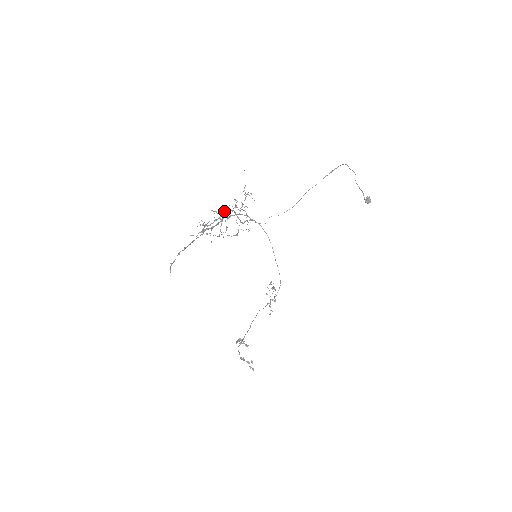
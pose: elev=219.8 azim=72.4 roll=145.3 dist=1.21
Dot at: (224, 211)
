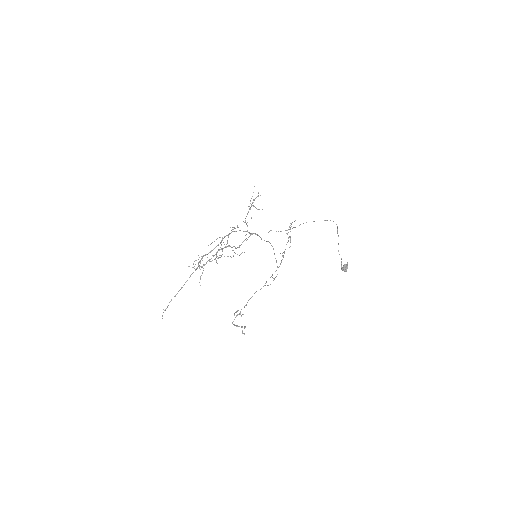
Dot at: (217, 251)
